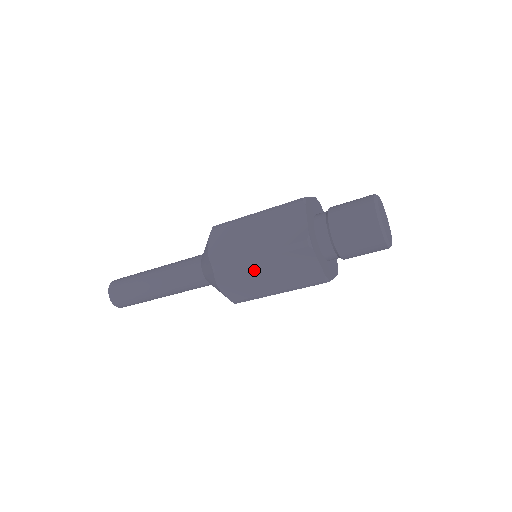
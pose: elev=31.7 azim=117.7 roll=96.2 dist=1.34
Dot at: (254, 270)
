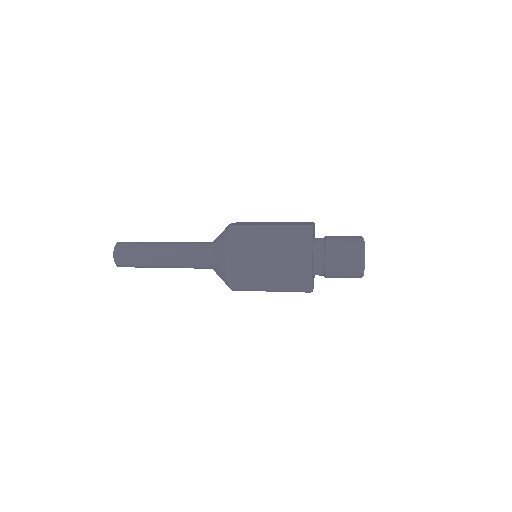
Dot at: occluded
